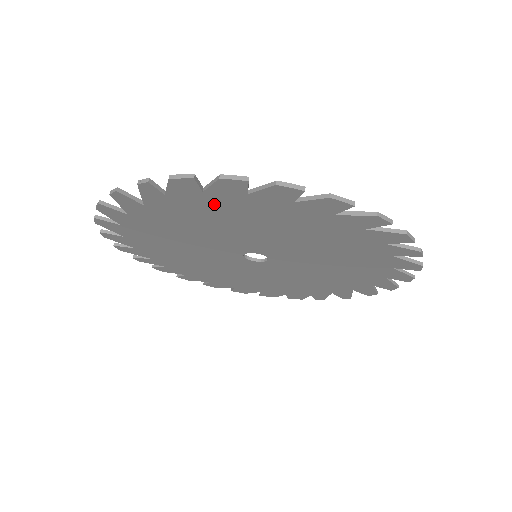
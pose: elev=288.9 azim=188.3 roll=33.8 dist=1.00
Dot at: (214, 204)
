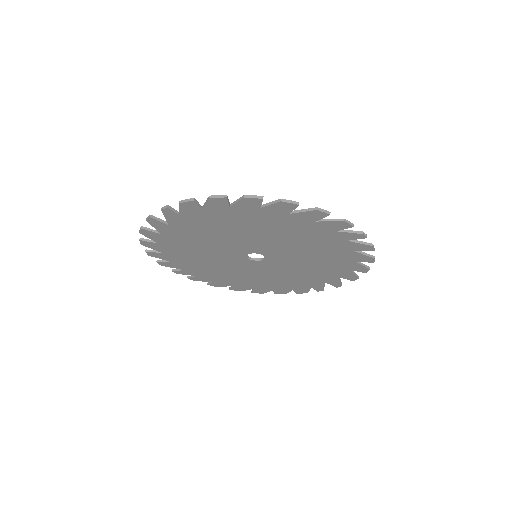
Dot at: (212, 217)
